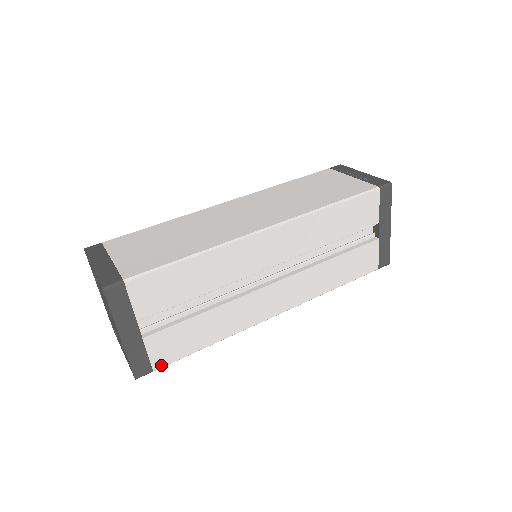
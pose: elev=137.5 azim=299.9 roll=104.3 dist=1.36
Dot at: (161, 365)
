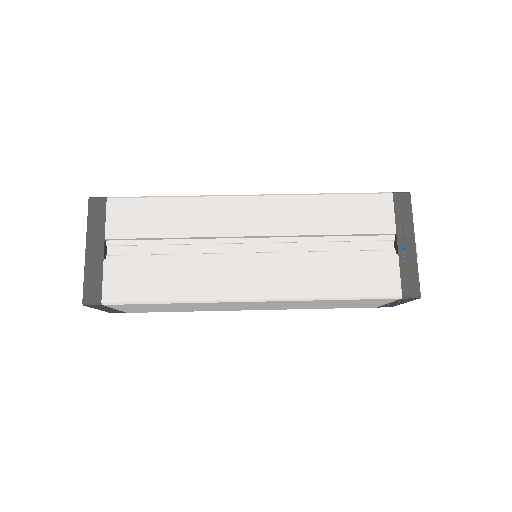
Dot at: (111, 300)
